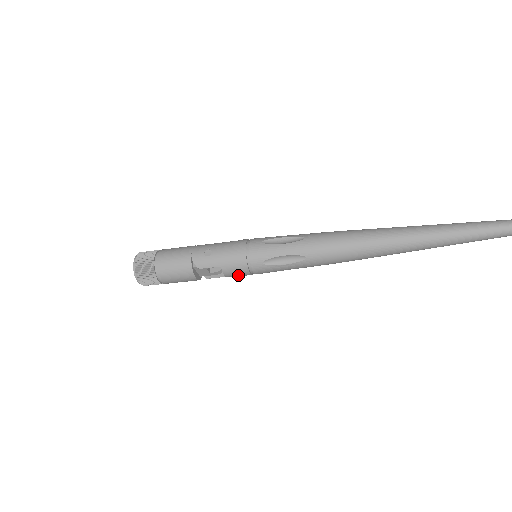
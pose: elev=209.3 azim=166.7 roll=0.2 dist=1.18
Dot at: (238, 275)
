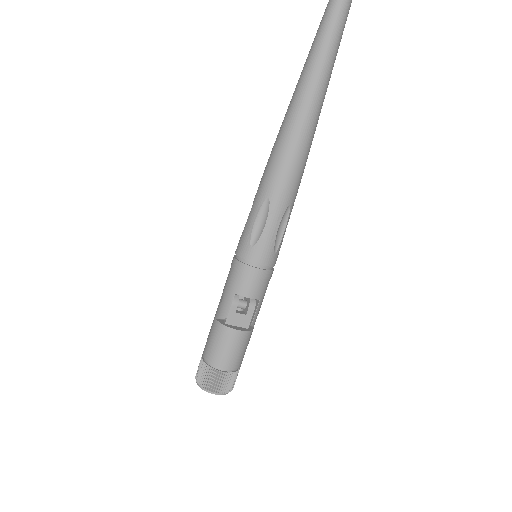
Dot at: (258, 284)
